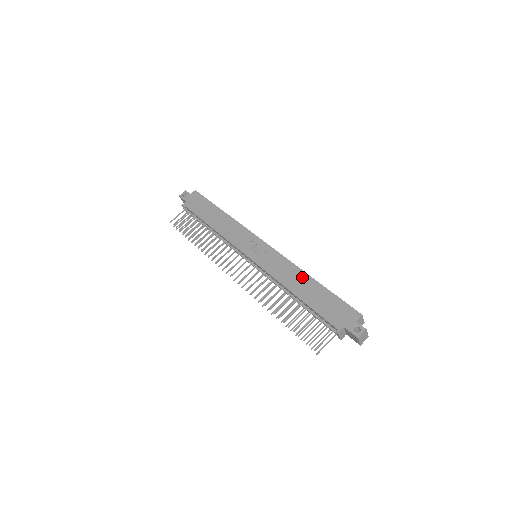
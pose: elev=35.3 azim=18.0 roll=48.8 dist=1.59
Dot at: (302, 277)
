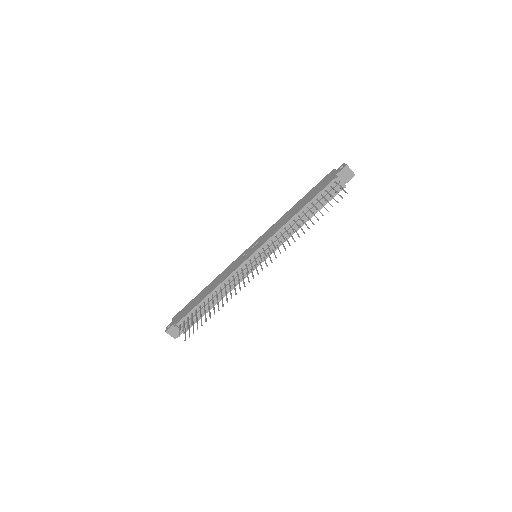
Dot at: (290, 212)
